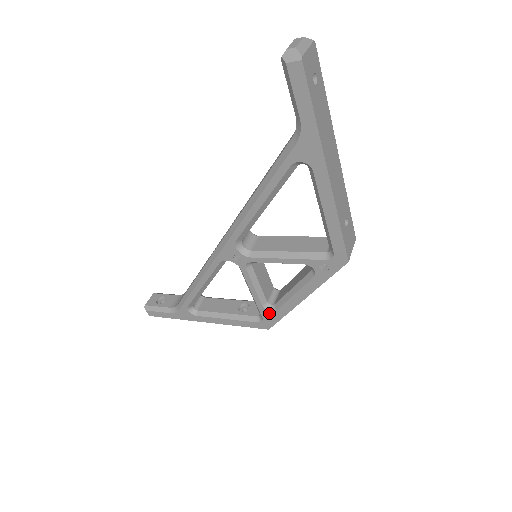
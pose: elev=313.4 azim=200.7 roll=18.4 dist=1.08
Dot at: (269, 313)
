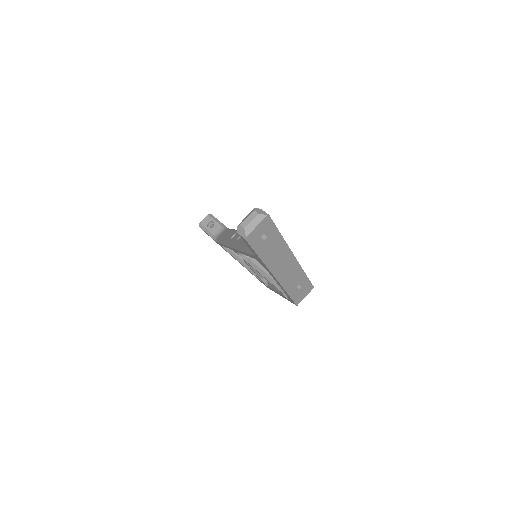
Dot at: (264, 283)
